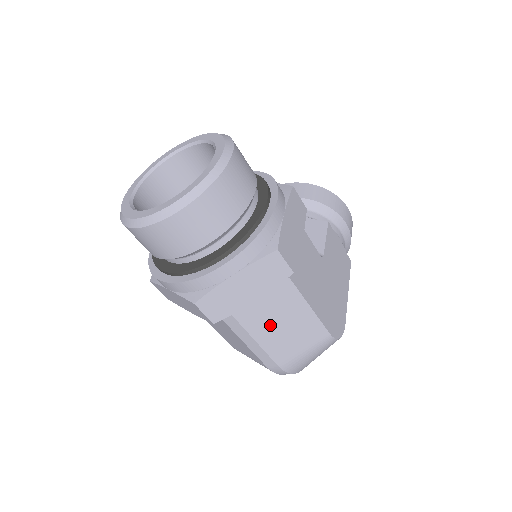
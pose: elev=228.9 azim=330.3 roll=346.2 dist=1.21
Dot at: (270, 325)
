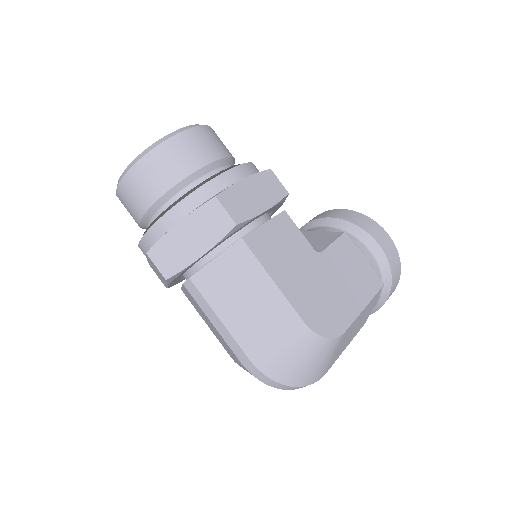
Dot at: (231, 298)
